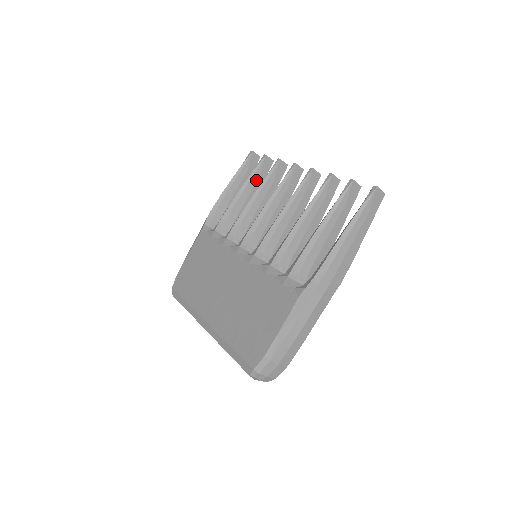
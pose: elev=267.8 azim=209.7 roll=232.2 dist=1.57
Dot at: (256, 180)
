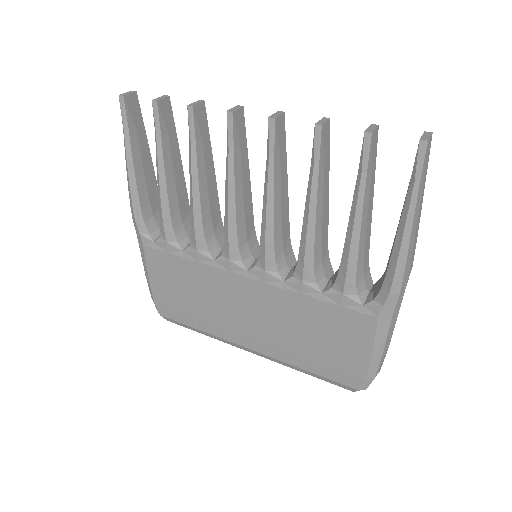
Dot at: (168, 144)
